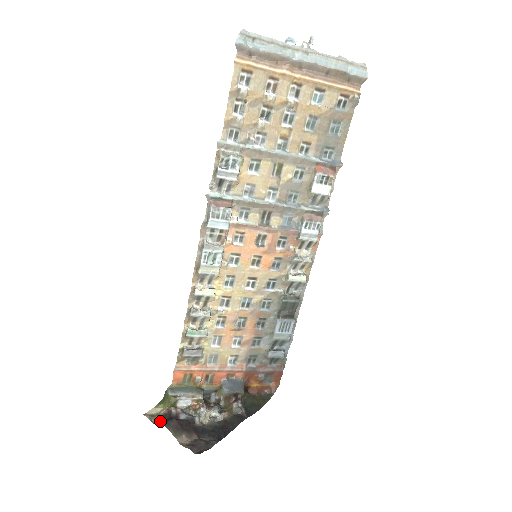
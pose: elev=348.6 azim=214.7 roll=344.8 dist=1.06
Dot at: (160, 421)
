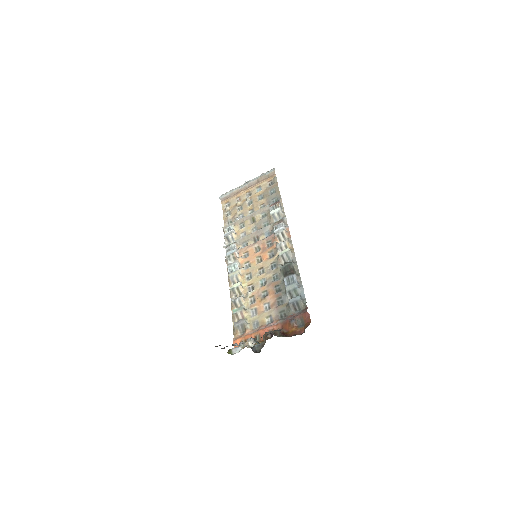
Dot at: occluded
